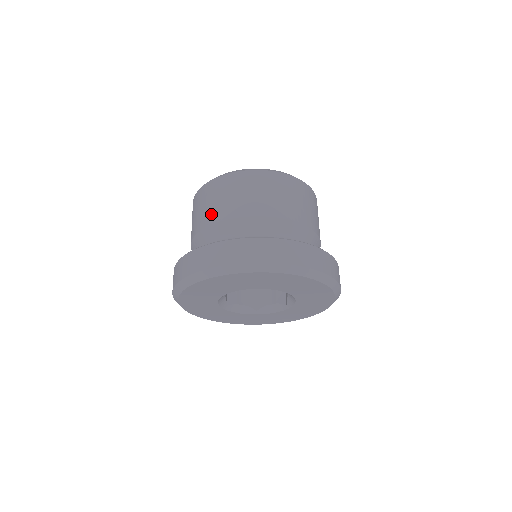
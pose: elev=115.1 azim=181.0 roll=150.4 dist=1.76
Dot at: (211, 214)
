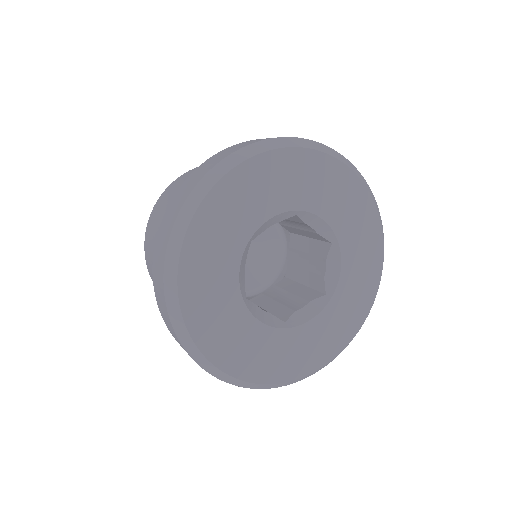
Dot at: occluded
